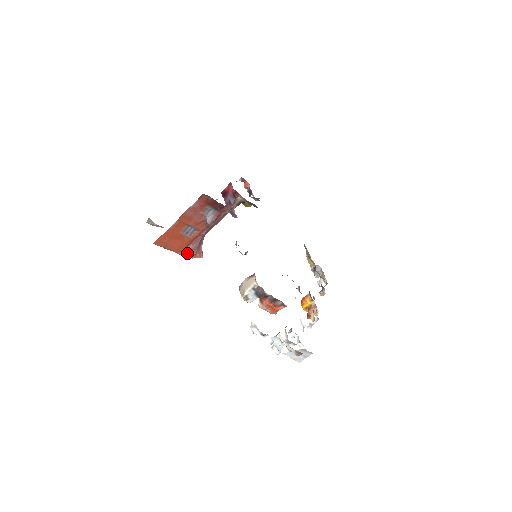
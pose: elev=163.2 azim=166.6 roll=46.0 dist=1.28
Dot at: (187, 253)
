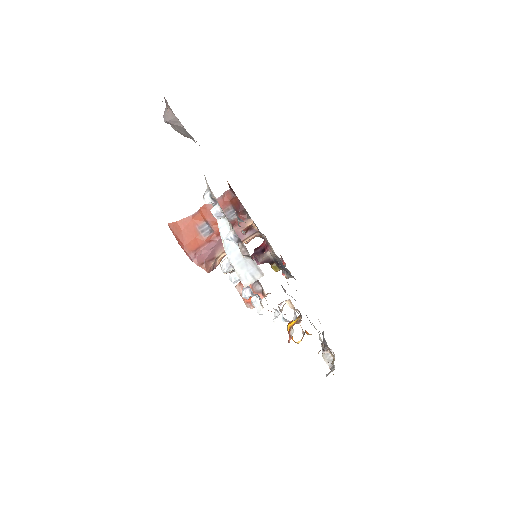
Dot at: (194, 256)
